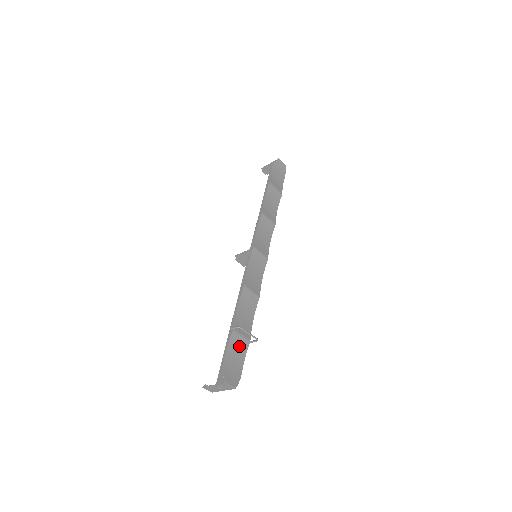
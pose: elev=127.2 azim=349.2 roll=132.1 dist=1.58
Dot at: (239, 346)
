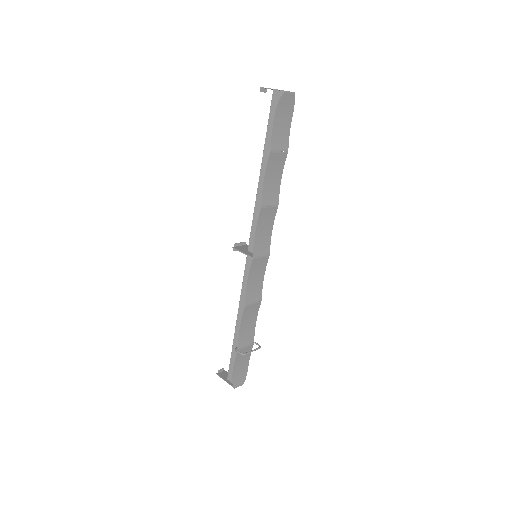
Dot at: occluded
